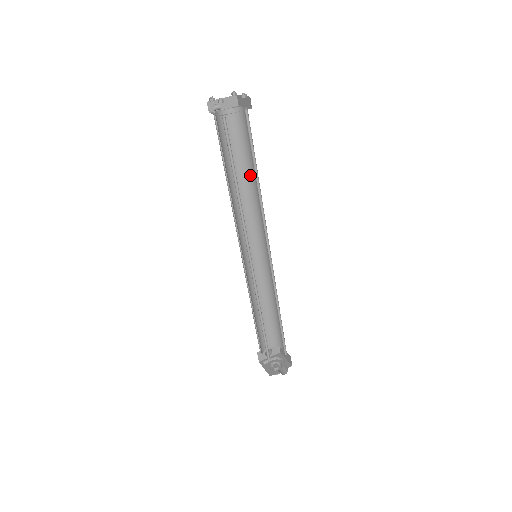
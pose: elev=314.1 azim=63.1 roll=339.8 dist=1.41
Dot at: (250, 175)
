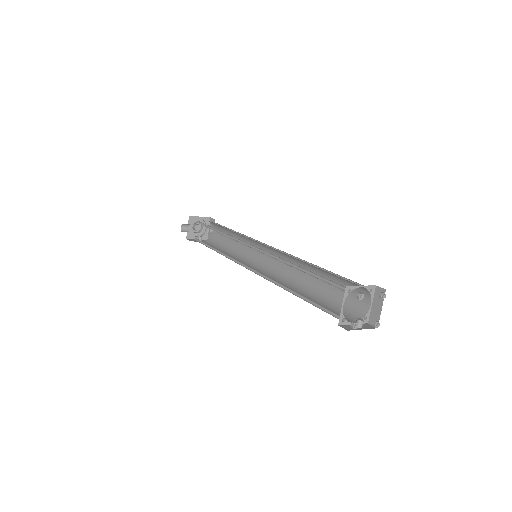
Dot at: (300, 267)
